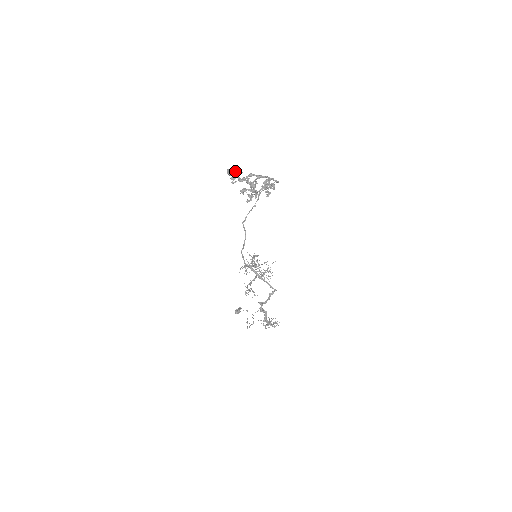
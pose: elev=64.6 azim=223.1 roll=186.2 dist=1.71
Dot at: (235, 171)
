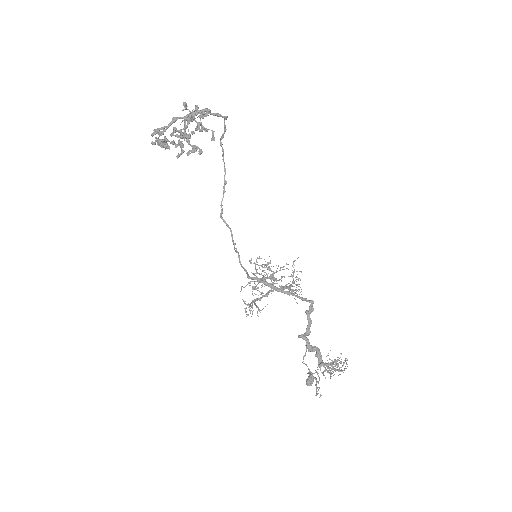
Dot at: (156, 129)
